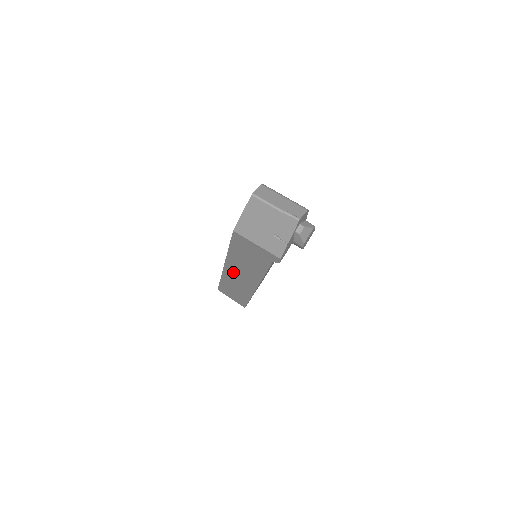
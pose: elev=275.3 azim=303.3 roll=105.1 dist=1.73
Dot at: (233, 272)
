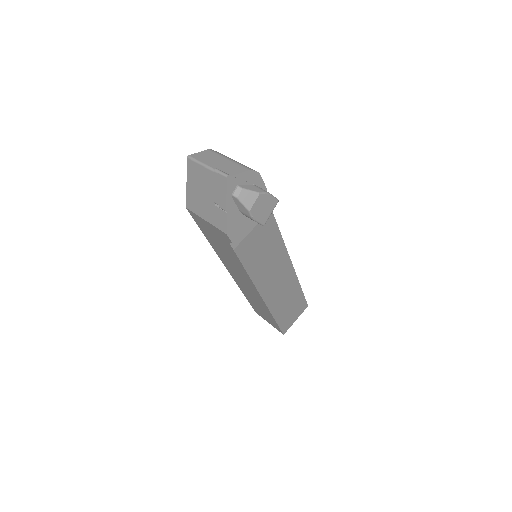
Dot at: (237, 277)
